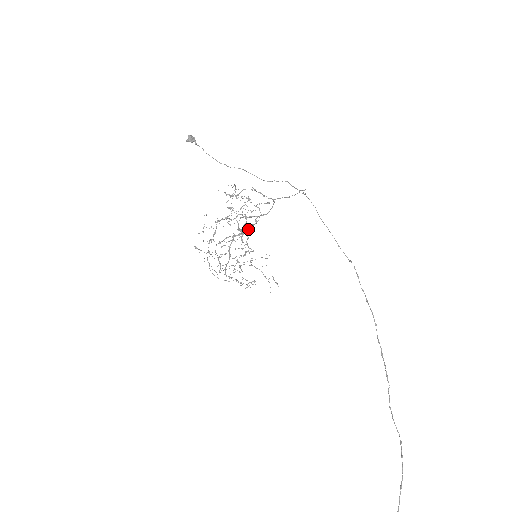
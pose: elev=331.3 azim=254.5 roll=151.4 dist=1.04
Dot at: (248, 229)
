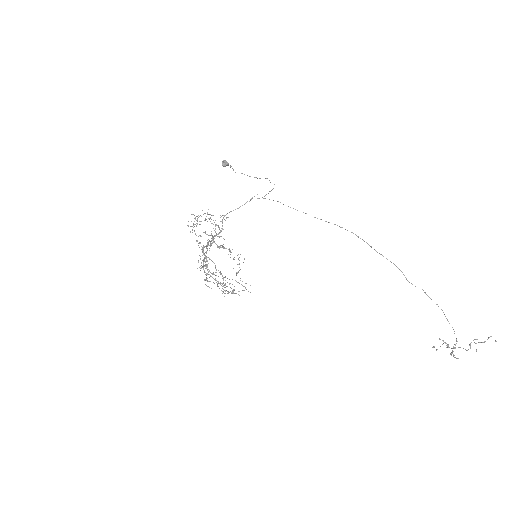
Dot at: occluded
